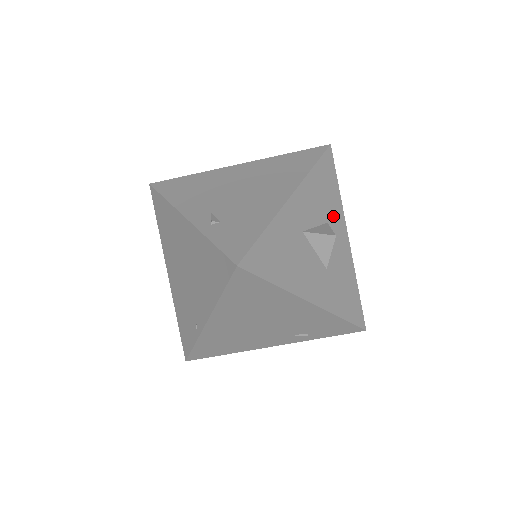
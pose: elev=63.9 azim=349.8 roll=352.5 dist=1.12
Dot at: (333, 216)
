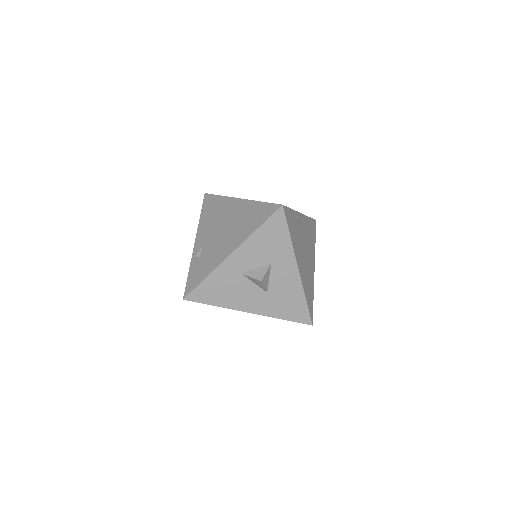
Dot at: (279, 257)
